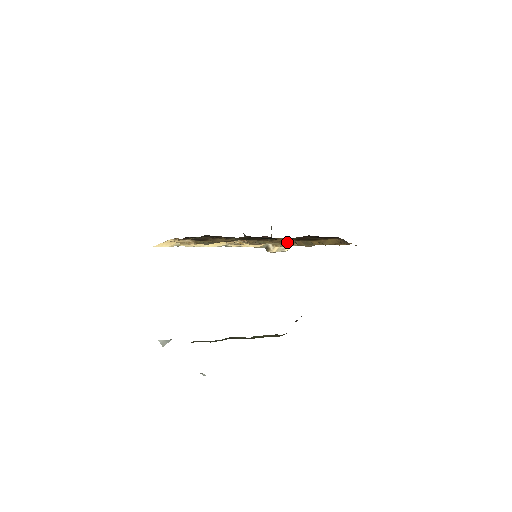
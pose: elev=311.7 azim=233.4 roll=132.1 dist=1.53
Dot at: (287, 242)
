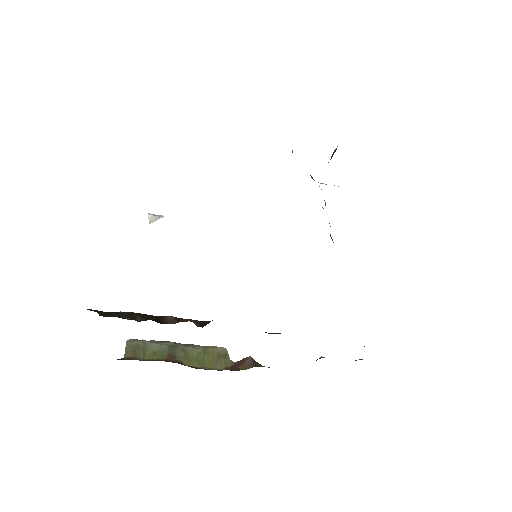
Dot at: occluded
